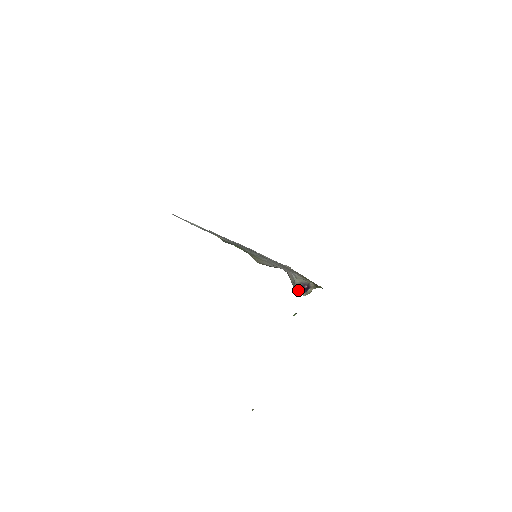
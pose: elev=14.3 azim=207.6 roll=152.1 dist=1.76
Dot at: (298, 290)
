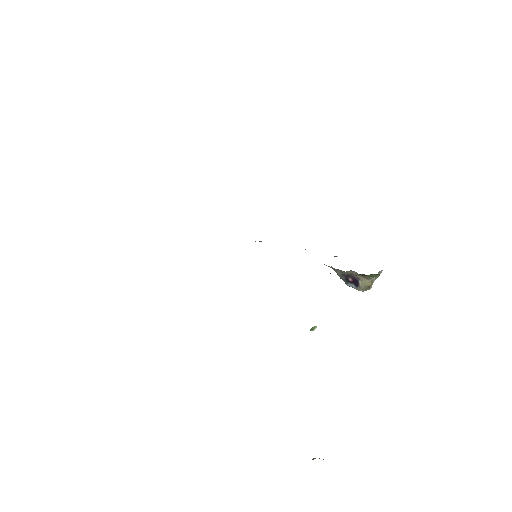
Dot at: (349, 285)
